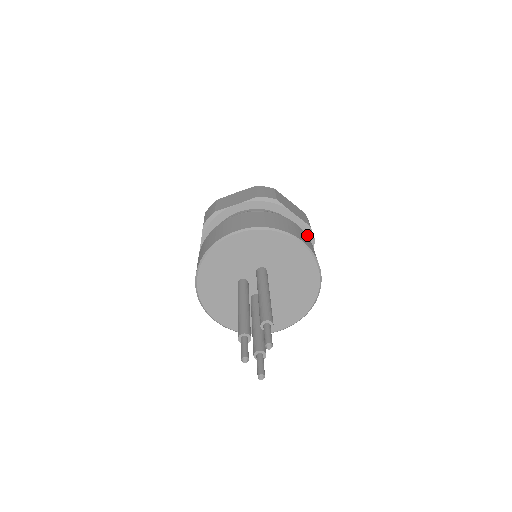
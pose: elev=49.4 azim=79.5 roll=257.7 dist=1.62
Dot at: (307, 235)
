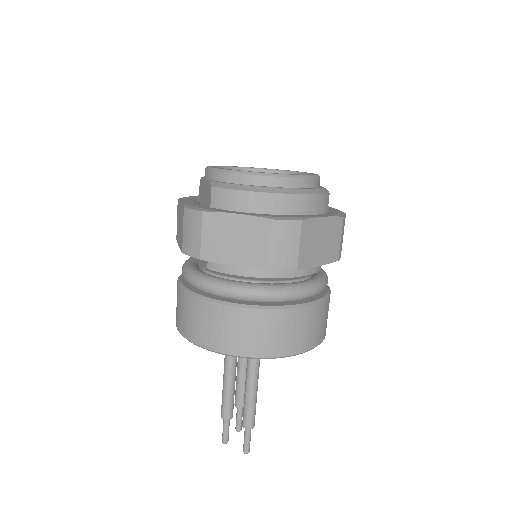
Dot at: occluded
